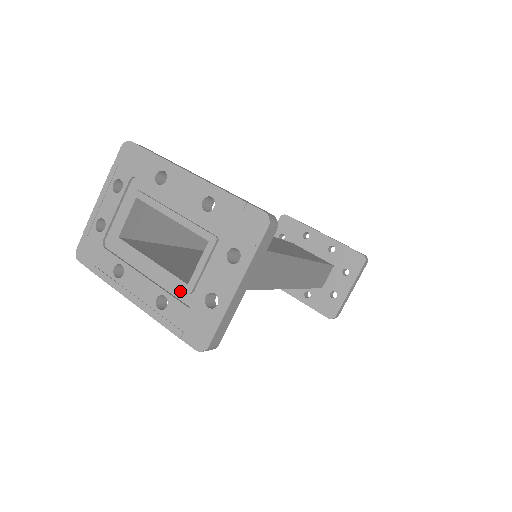
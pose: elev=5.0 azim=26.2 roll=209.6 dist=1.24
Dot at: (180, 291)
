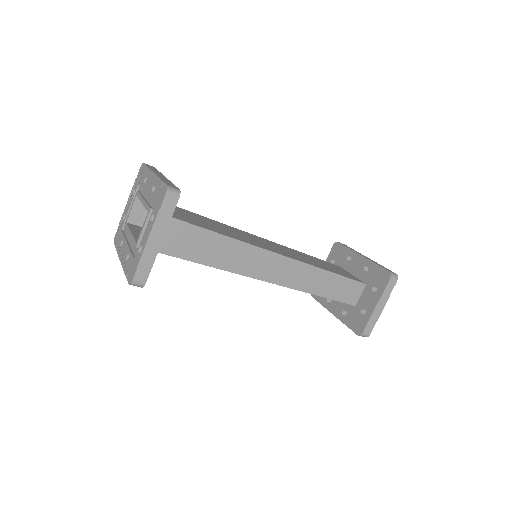
Dot at: (135, 248)
